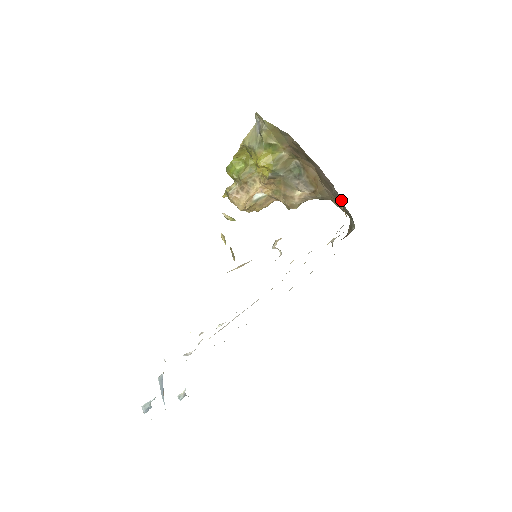
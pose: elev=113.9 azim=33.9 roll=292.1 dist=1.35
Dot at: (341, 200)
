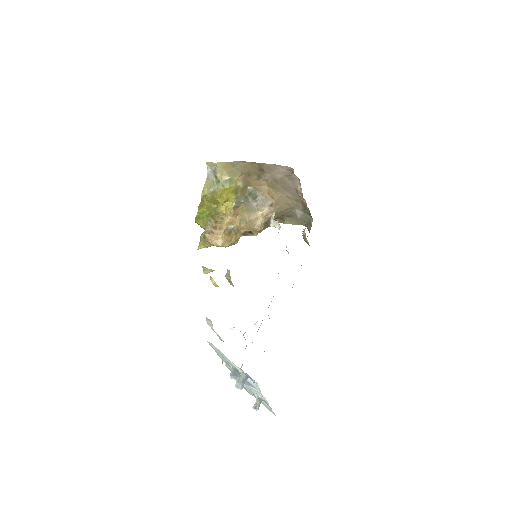
Dot at: (297, 187)
